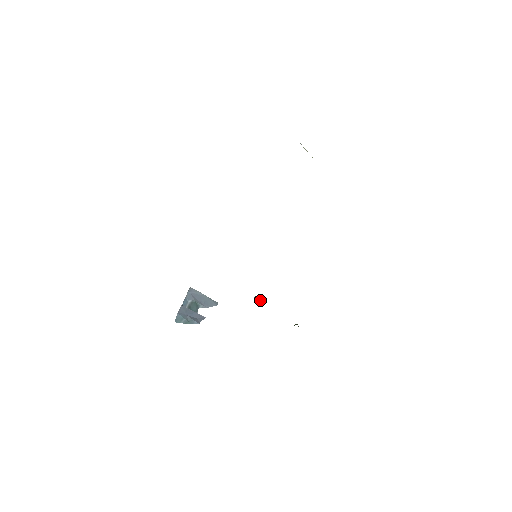
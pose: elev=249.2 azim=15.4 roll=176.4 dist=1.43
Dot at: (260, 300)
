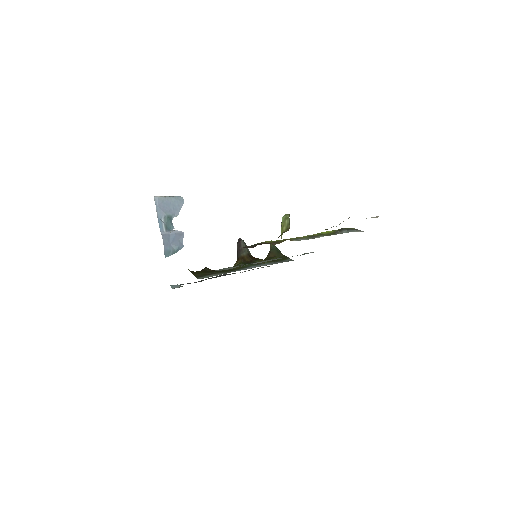
Dot at: (248, 250)
